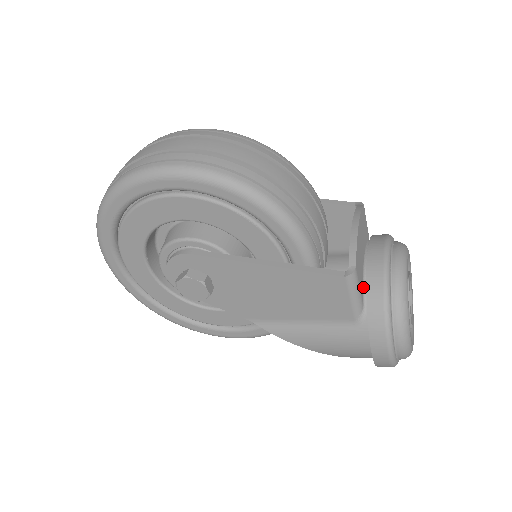
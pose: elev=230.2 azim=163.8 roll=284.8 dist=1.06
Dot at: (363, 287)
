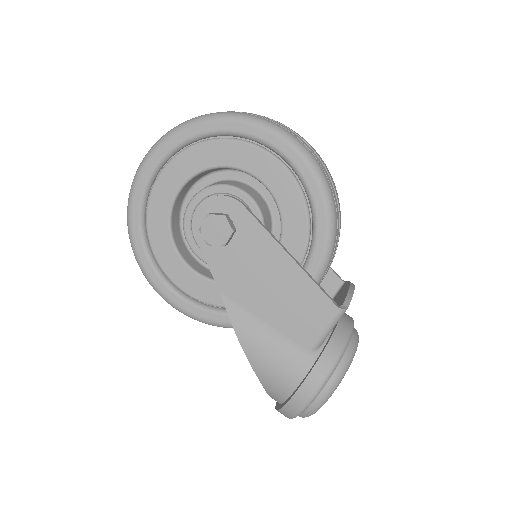
Dot at: occluded
